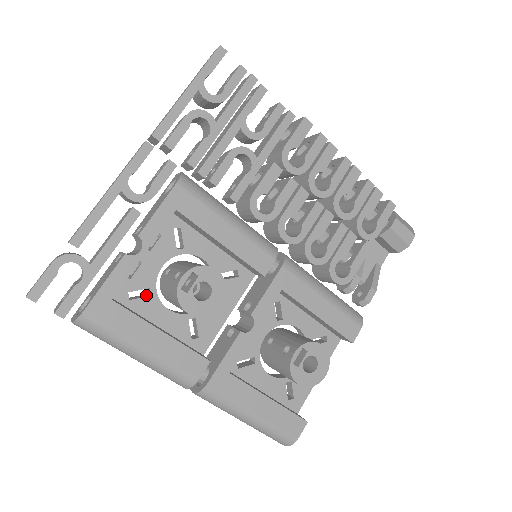
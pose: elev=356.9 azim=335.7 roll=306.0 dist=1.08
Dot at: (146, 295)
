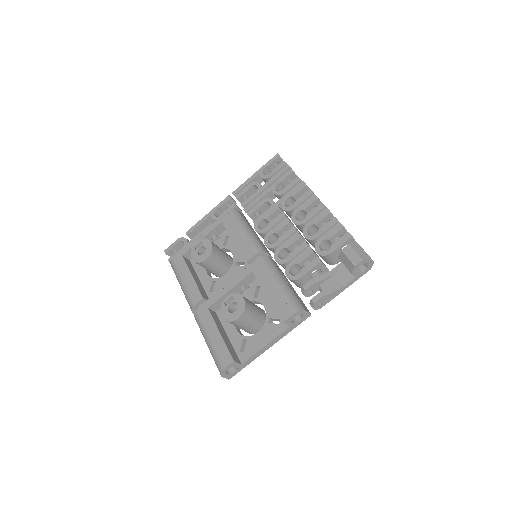
Dot at: occluded
